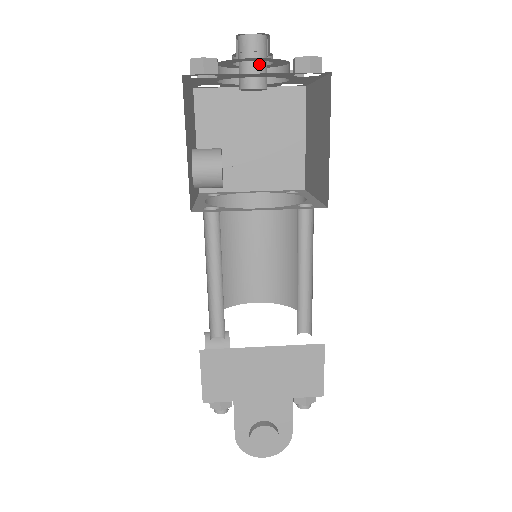
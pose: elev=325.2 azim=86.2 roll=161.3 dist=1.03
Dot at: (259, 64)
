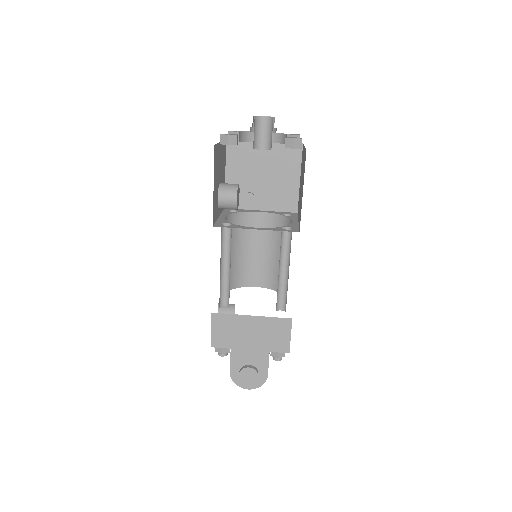
Dot at: (266, 135)
